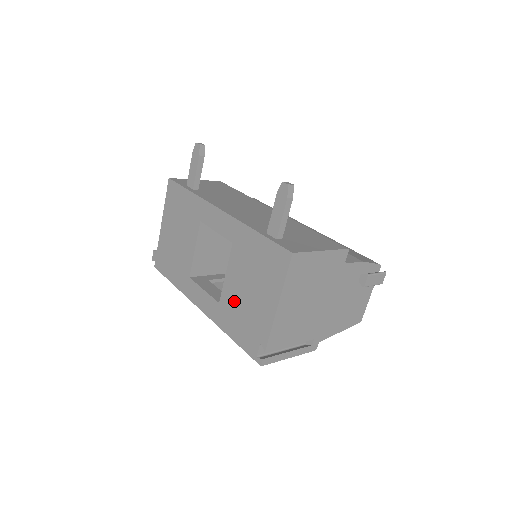
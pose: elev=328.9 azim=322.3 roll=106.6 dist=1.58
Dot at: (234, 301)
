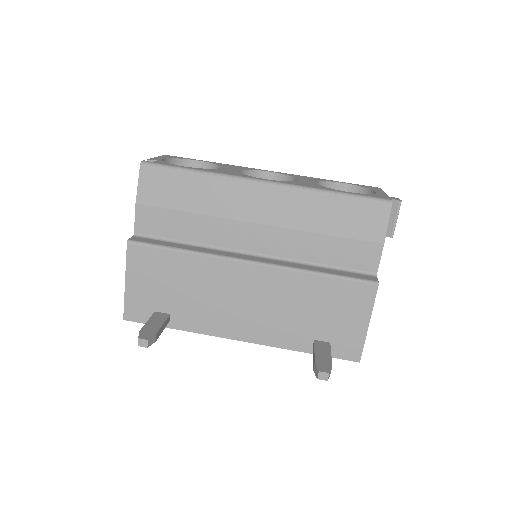
Dot at: occluded
